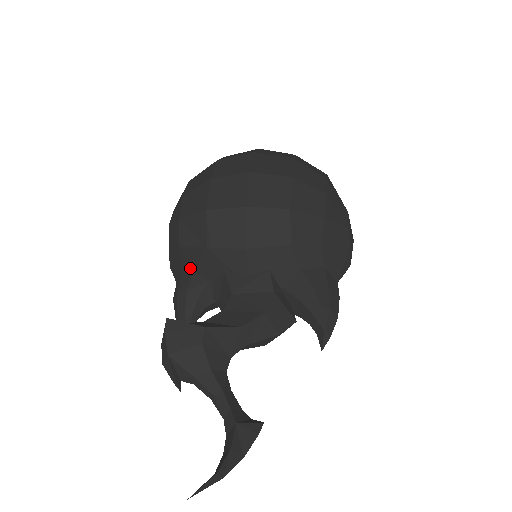
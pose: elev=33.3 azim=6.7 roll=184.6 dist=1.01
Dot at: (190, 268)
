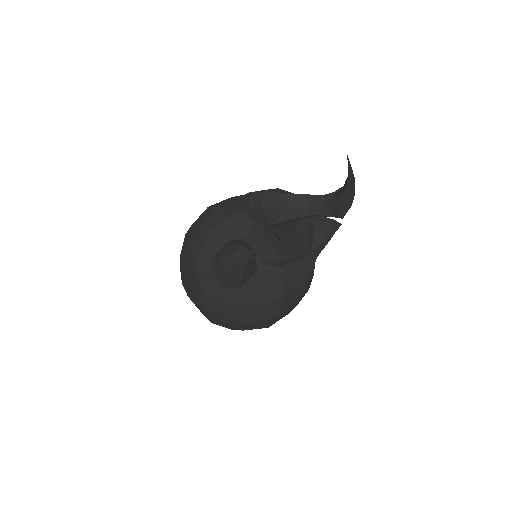
Dot at: (223, 241)
